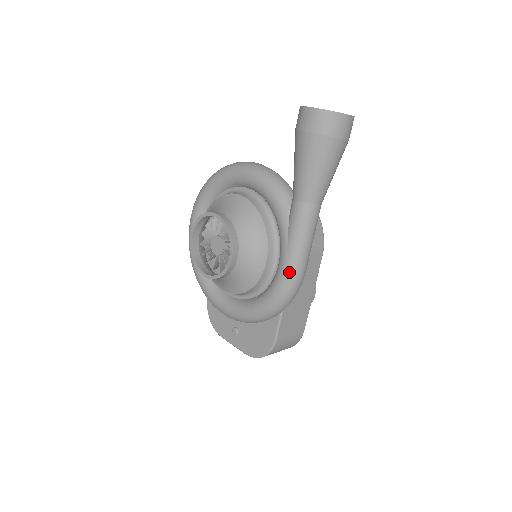
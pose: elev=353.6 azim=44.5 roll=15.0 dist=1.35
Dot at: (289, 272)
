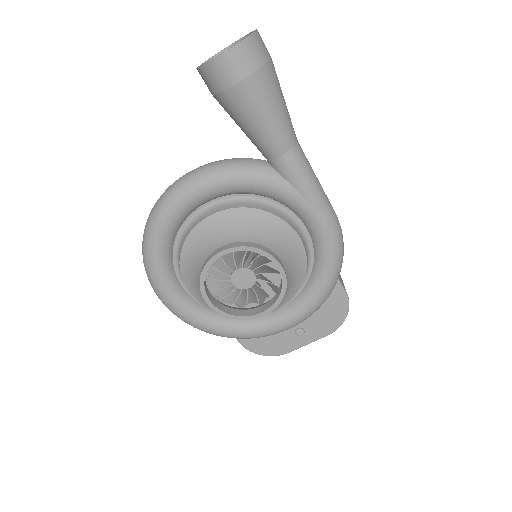
Dot at: (330, 222)
